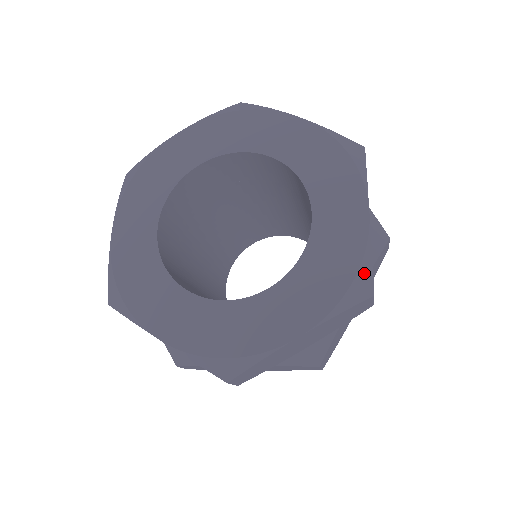
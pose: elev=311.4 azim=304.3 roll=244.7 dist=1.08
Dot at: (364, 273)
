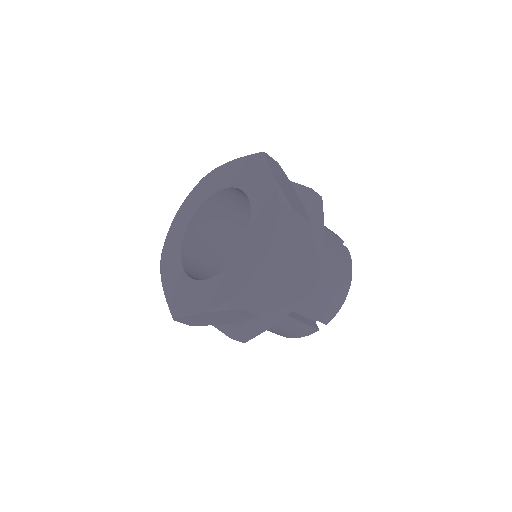
Dot at: (242, 294)
